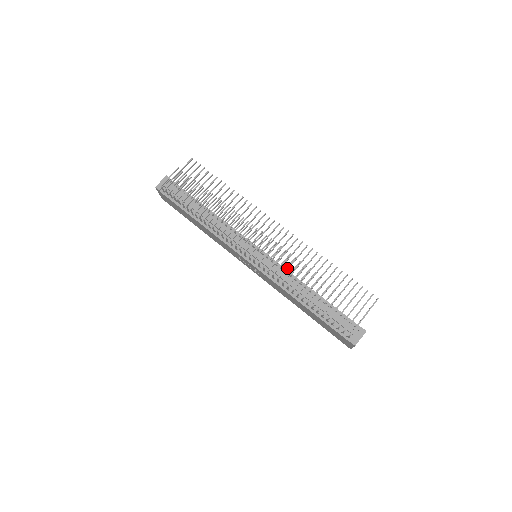
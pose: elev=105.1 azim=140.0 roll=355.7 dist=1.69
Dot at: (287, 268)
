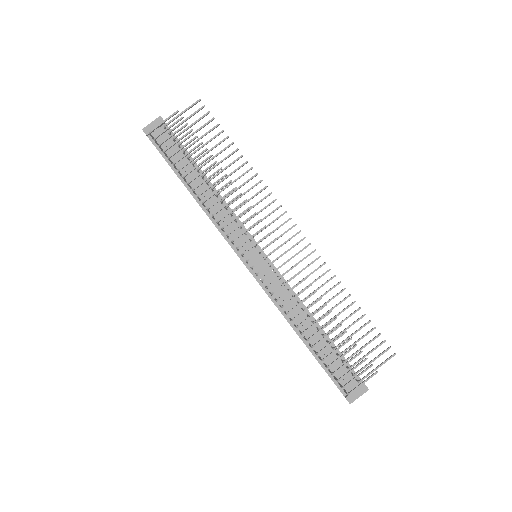
Dot at: occluded
